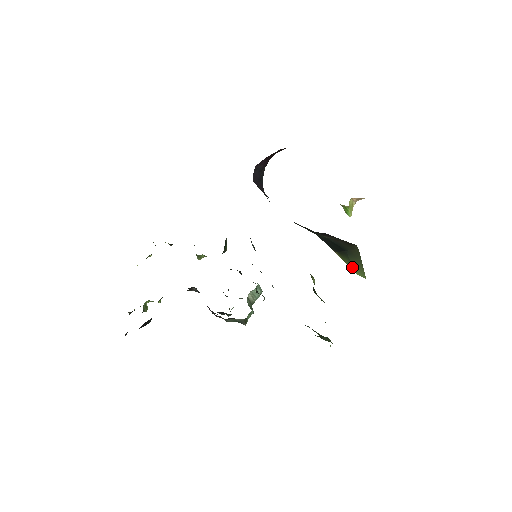
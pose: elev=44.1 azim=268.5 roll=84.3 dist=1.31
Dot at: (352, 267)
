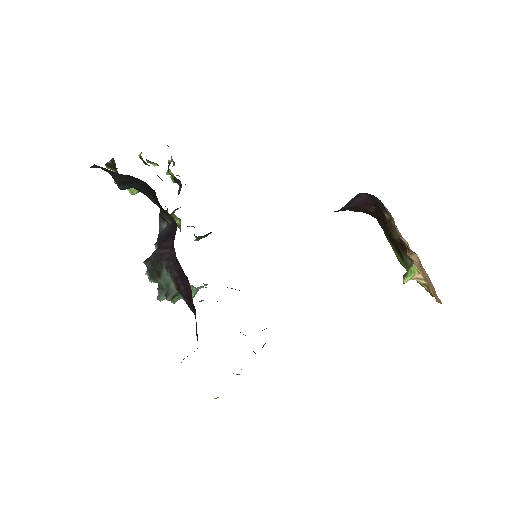
Dot at: occluded
